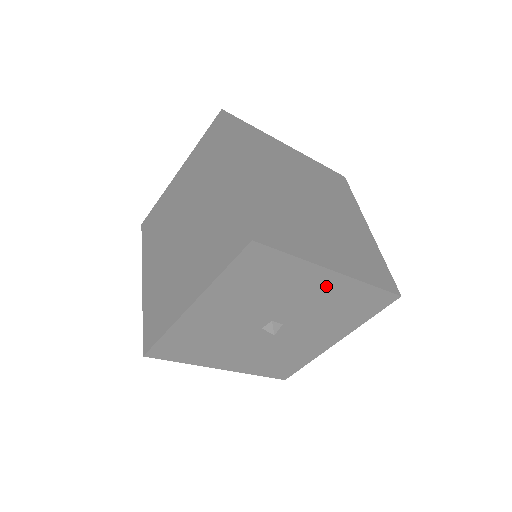
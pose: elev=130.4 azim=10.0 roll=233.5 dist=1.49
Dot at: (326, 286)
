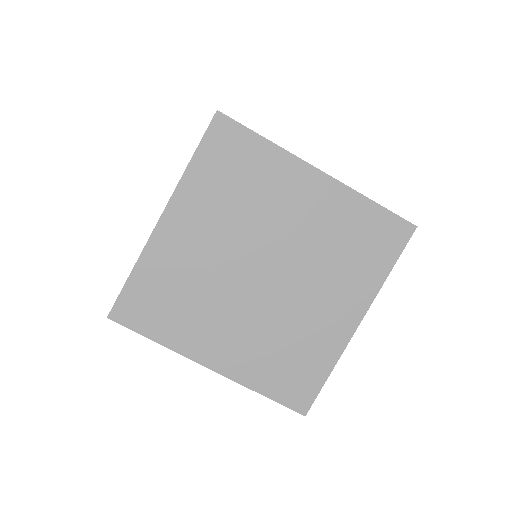
Dot at: occluded
